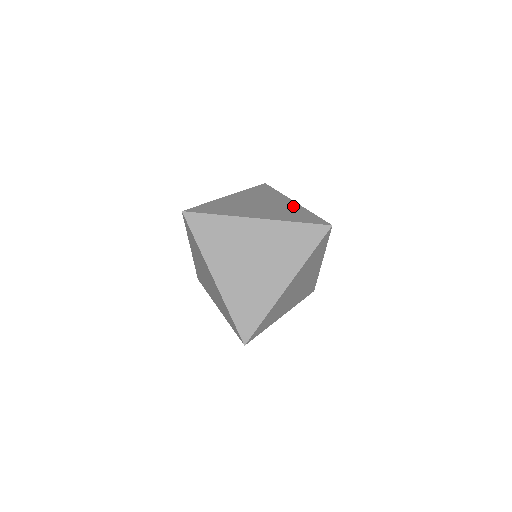
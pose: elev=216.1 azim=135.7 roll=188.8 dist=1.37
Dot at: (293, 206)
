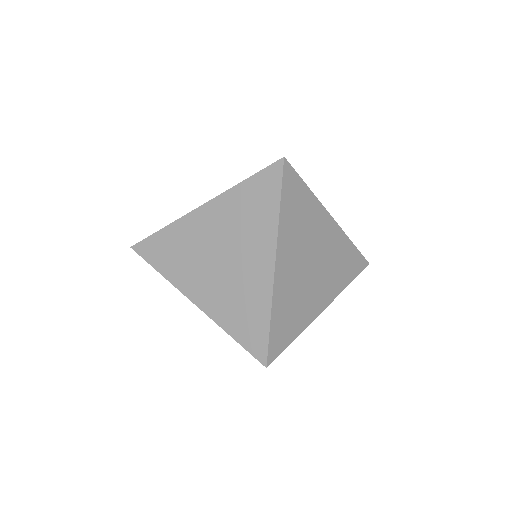
Dot at: occluded
